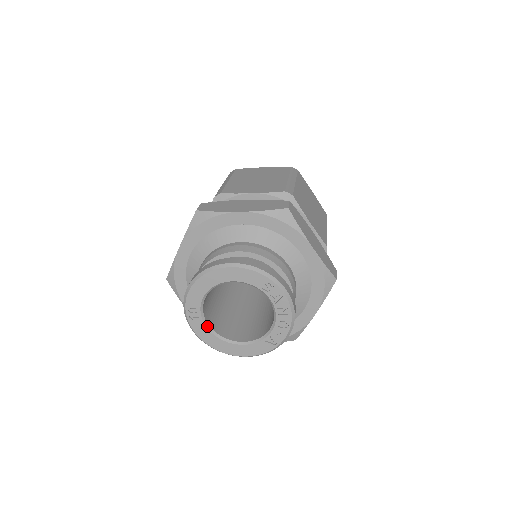
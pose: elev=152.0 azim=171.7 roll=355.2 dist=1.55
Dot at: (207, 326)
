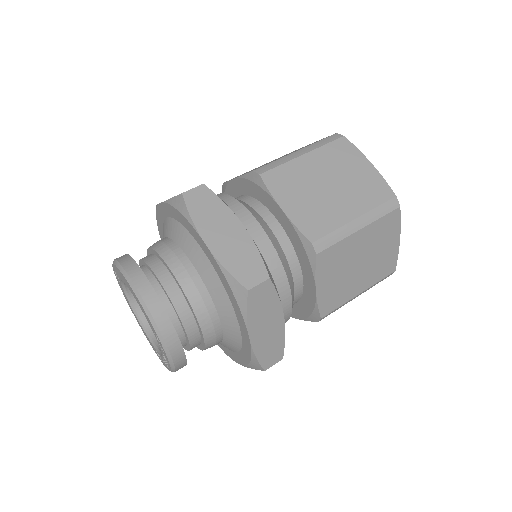
Dot at: (126, 293)
